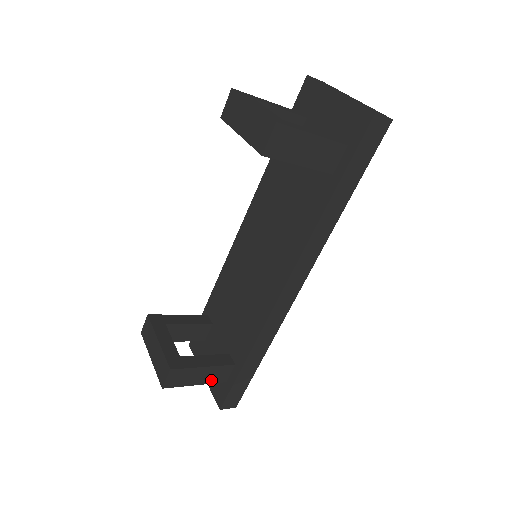
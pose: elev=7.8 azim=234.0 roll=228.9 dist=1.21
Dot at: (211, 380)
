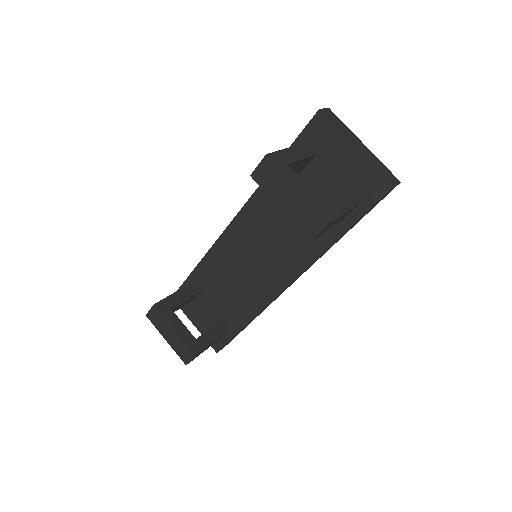
Dot at: (215, 342)
